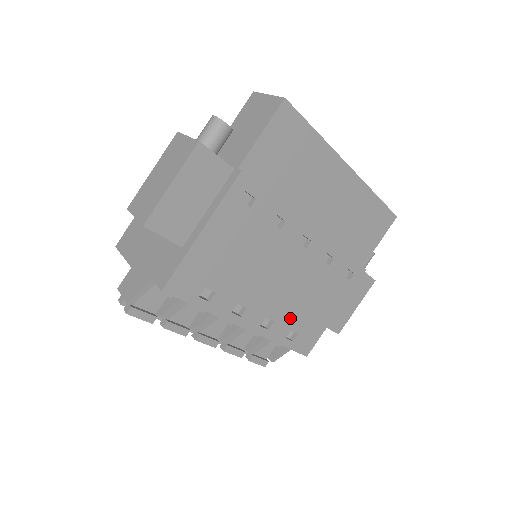
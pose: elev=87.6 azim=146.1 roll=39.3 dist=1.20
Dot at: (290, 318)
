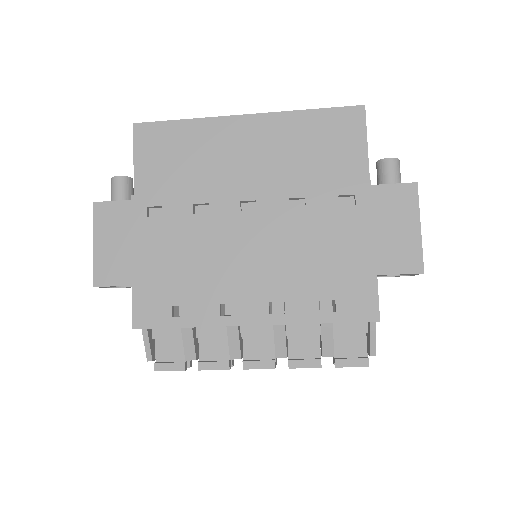
Dot at: (305, 288)
